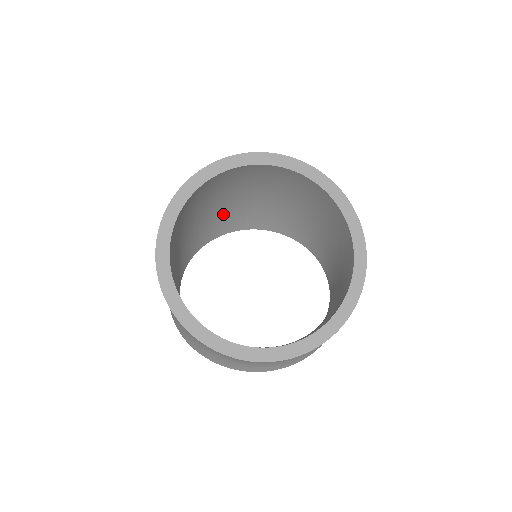
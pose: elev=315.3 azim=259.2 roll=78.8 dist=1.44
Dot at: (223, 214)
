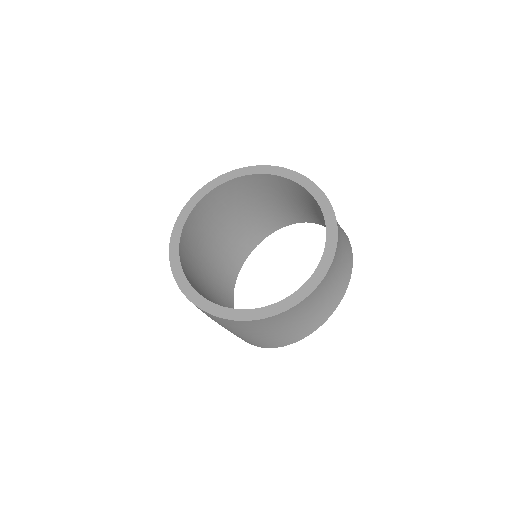
Dot at: (217, 273)
